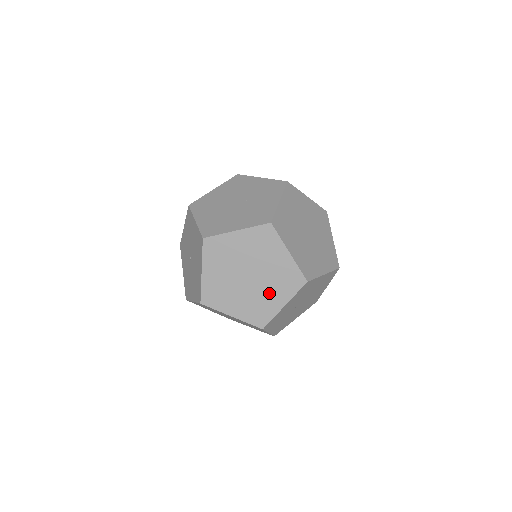
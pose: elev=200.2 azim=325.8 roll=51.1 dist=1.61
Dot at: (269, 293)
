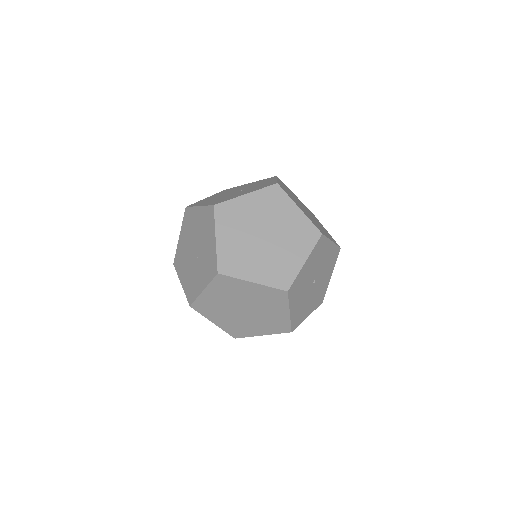
Dot at: occluded
